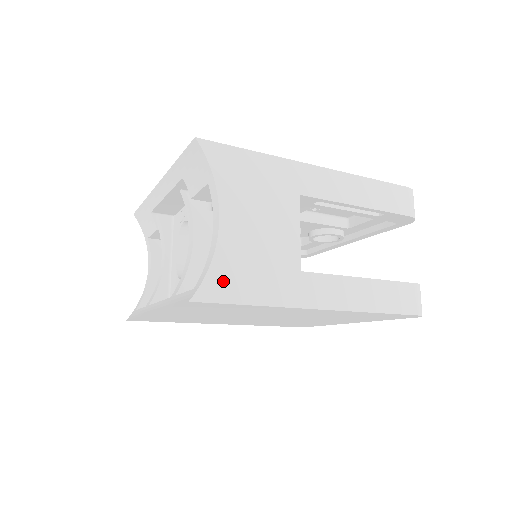
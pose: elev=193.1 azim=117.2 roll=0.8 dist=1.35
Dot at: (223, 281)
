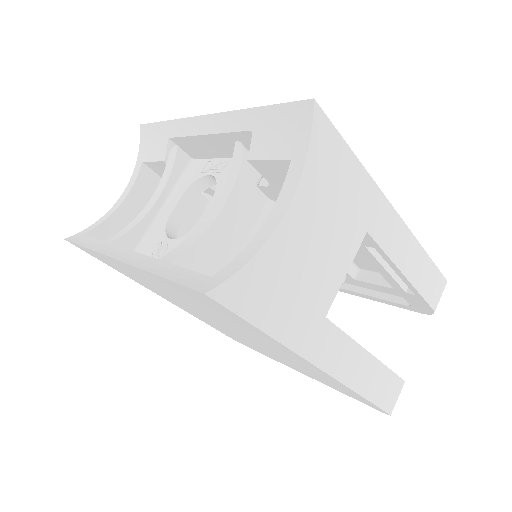
Dot at: (251, 288)
